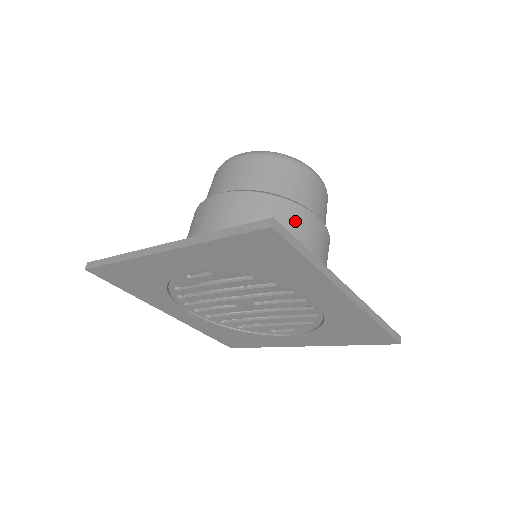
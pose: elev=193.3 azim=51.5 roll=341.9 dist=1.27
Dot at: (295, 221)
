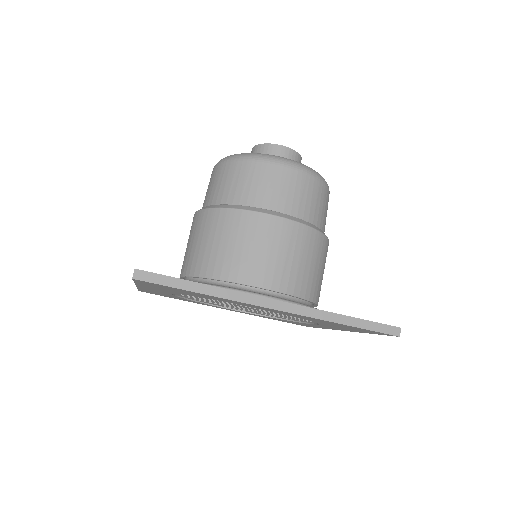
Dot at: occluded
